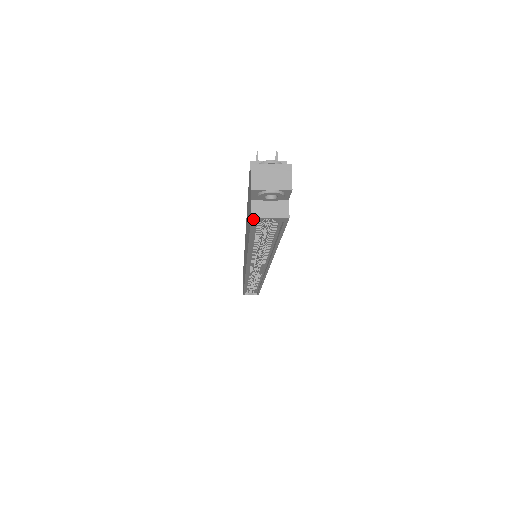
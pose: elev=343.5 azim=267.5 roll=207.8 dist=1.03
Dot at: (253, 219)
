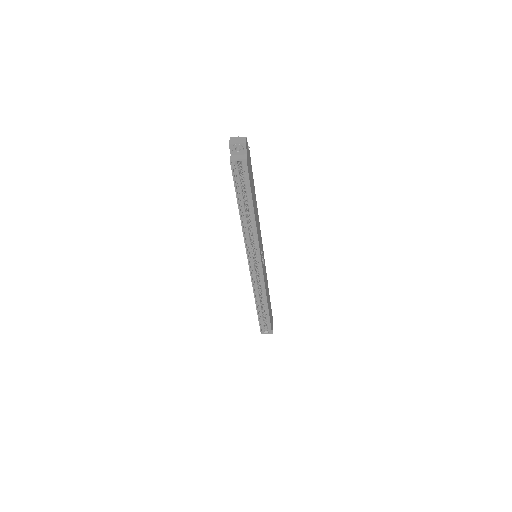
Dot at: (231, 161)
